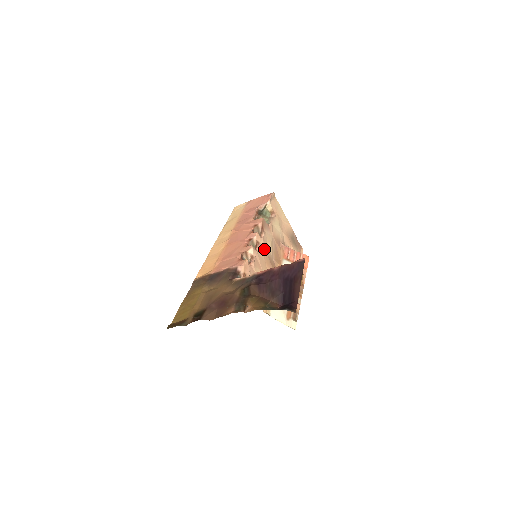
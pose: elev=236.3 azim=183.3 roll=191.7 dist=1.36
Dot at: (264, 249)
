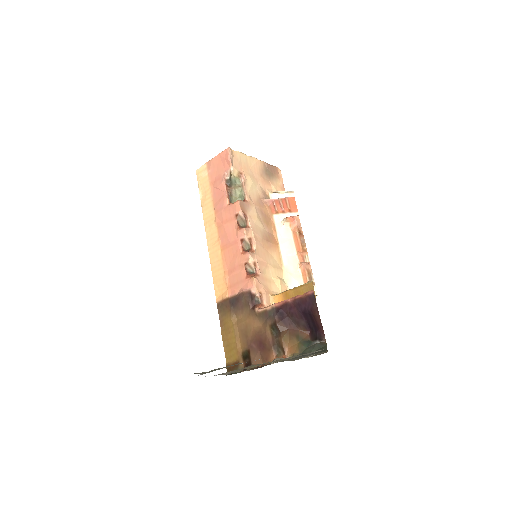
Dot at: (257, 237)
